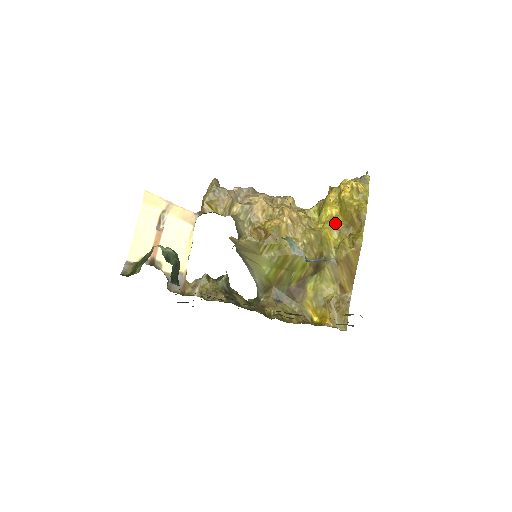
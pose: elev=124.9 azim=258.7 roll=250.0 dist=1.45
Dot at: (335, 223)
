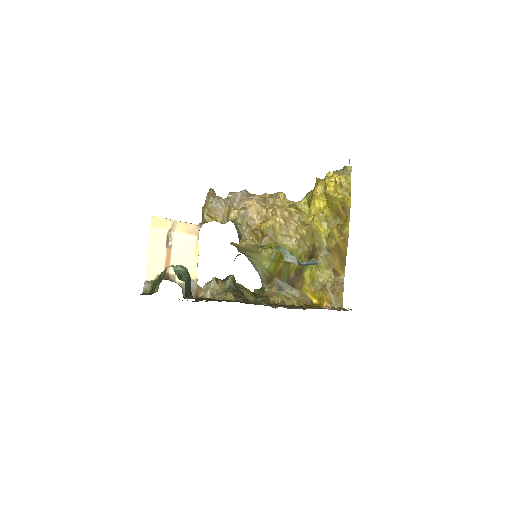
Dot at: (323, 216)
